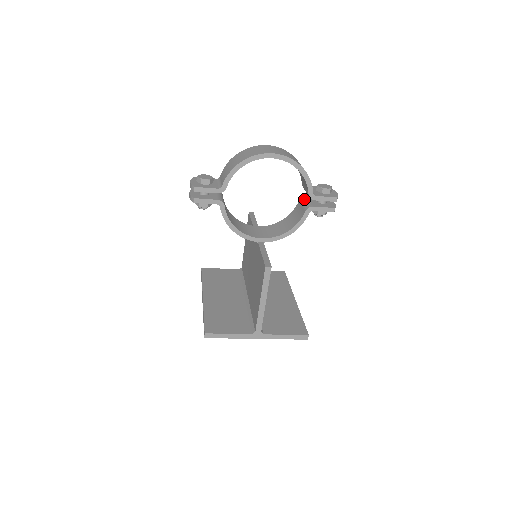
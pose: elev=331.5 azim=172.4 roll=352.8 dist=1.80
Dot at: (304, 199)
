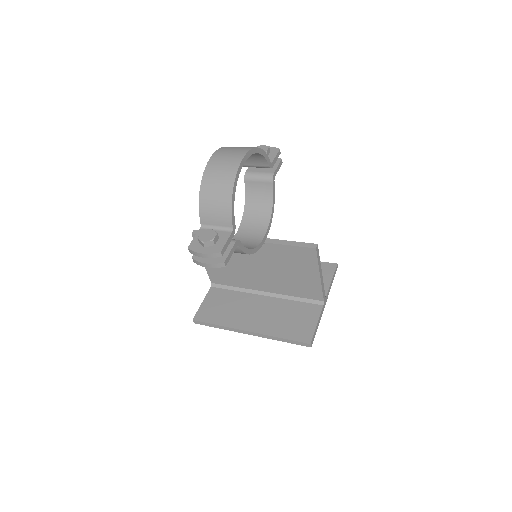
Dot at: (251, 175)
